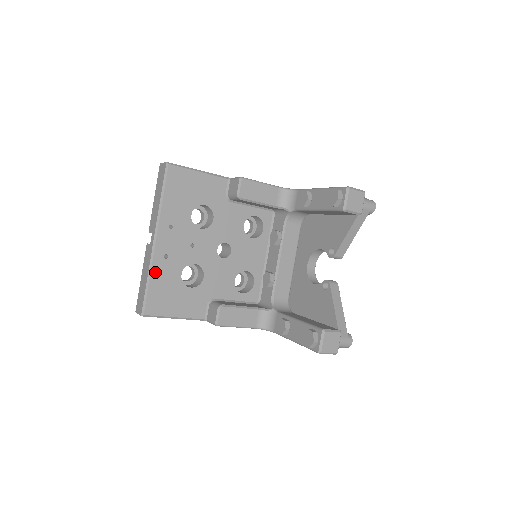
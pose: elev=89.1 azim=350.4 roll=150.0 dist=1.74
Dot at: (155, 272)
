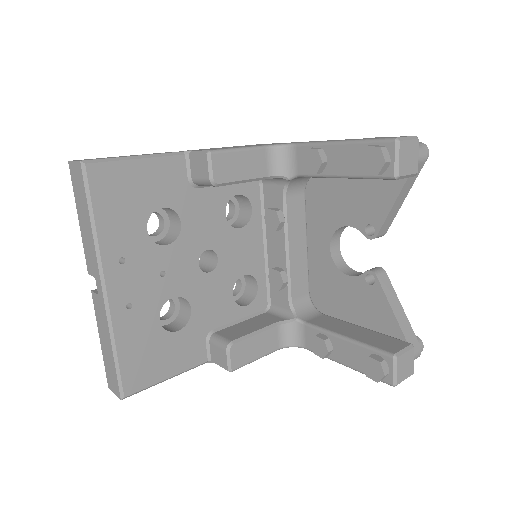
Dot at: (121, 334)
